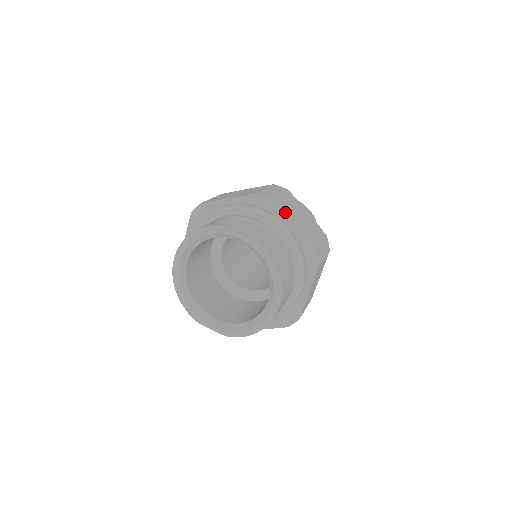
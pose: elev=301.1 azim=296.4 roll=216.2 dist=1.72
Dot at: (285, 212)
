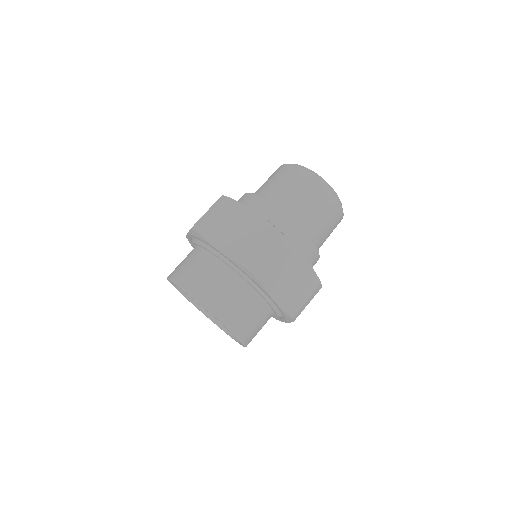
Dot at: (269, 290)
